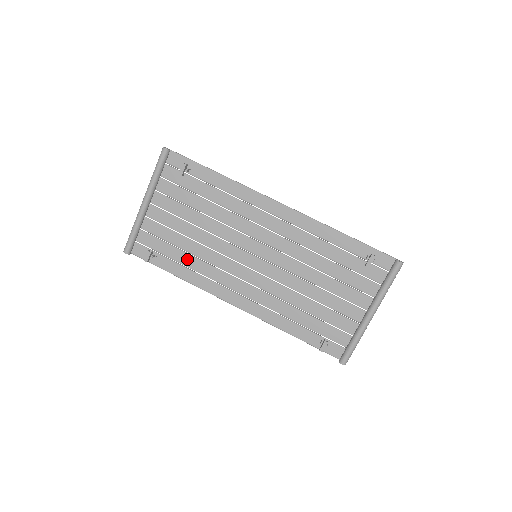
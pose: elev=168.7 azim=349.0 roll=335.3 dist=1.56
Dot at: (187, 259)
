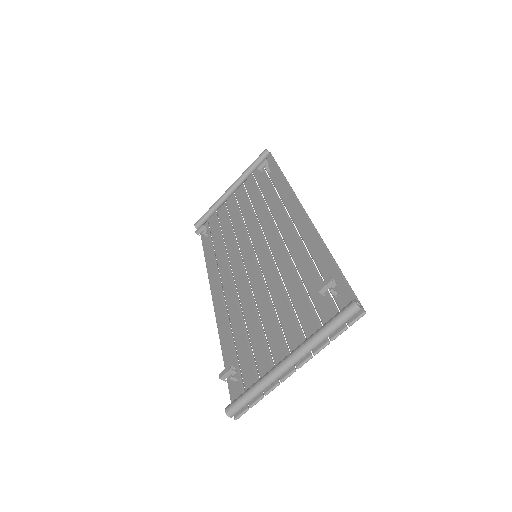
Dot at: (219, 244)
